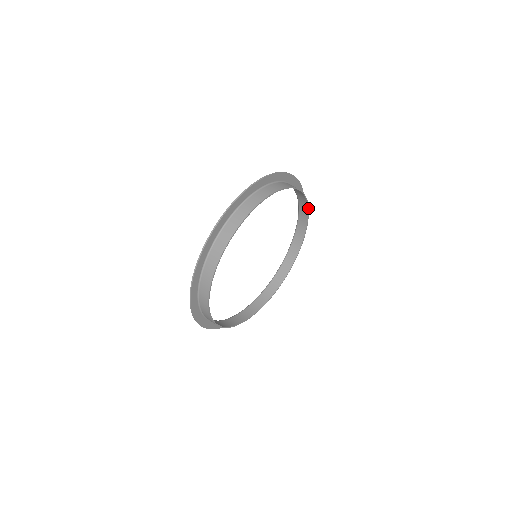
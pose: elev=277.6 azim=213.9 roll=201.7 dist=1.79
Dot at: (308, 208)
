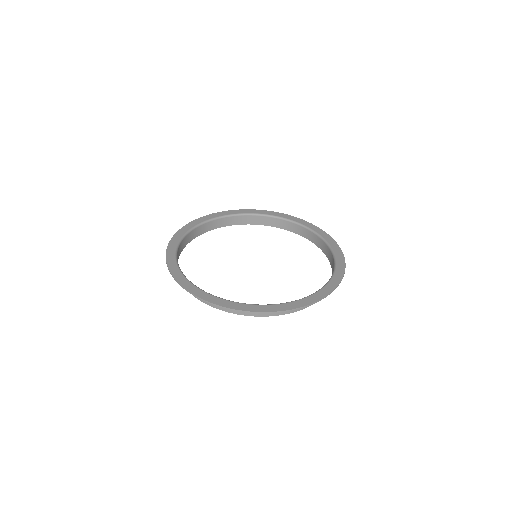
Dot at: (327, 256)
